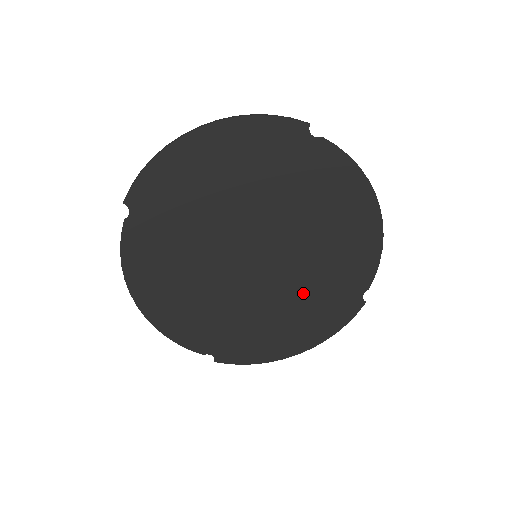
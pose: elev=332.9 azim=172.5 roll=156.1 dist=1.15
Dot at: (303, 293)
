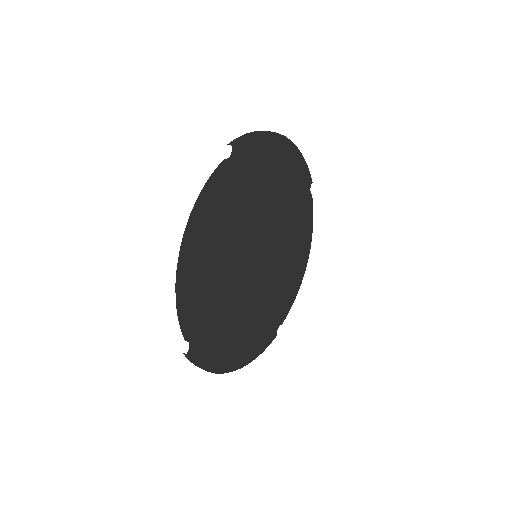
Dot at: (260, 307)
